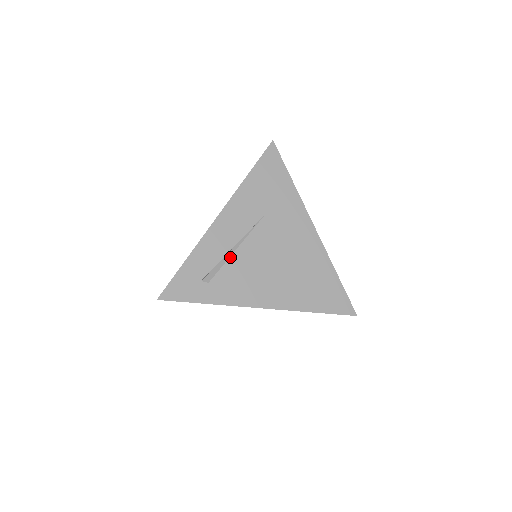
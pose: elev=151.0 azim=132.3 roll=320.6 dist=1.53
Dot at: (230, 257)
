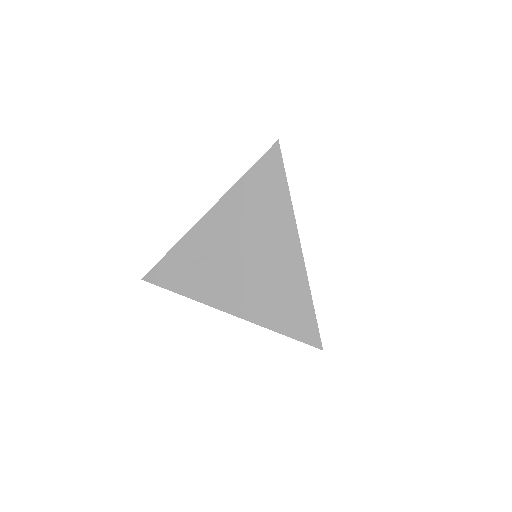
Dot at: (208, 256)
